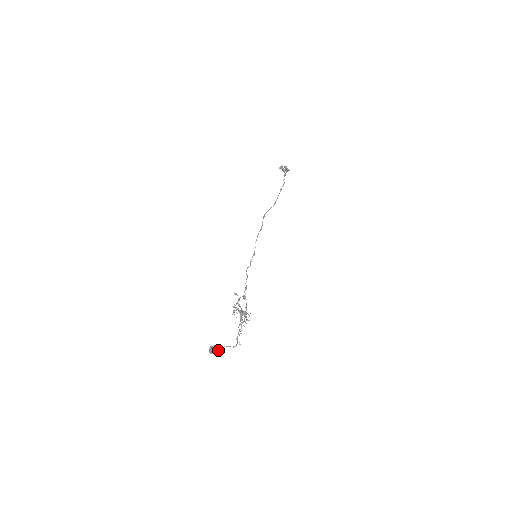
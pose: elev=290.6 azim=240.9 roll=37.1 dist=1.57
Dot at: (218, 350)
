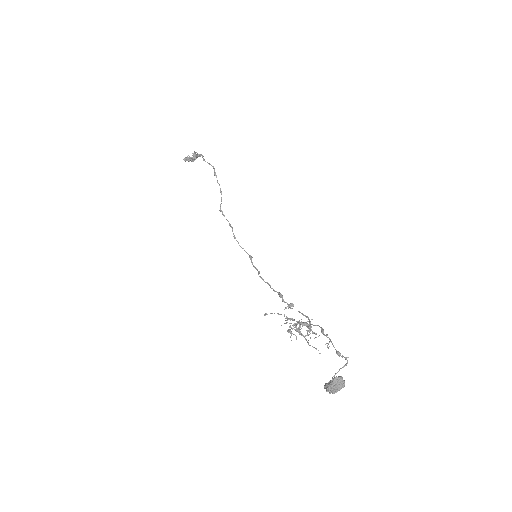
Dot at: (342, 381)
